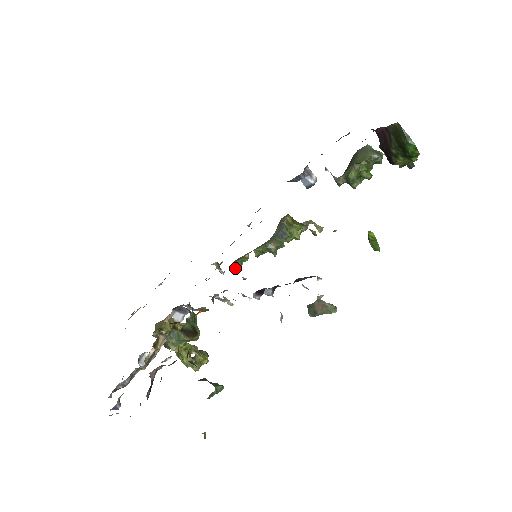
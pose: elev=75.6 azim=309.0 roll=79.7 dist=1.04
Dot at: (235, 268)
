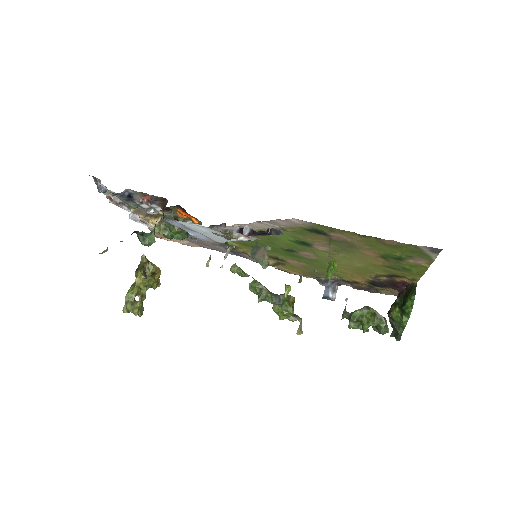
Dot at: (234, 266)
